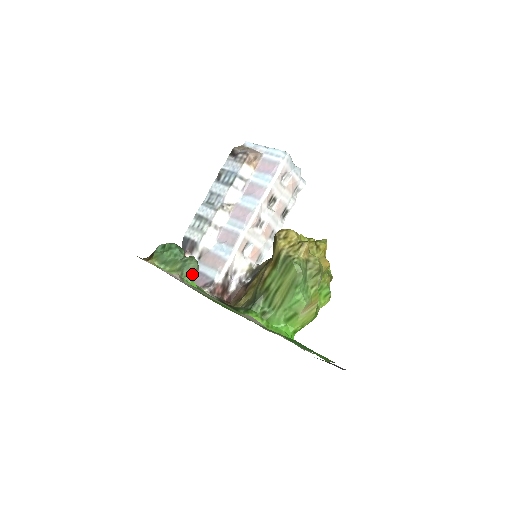
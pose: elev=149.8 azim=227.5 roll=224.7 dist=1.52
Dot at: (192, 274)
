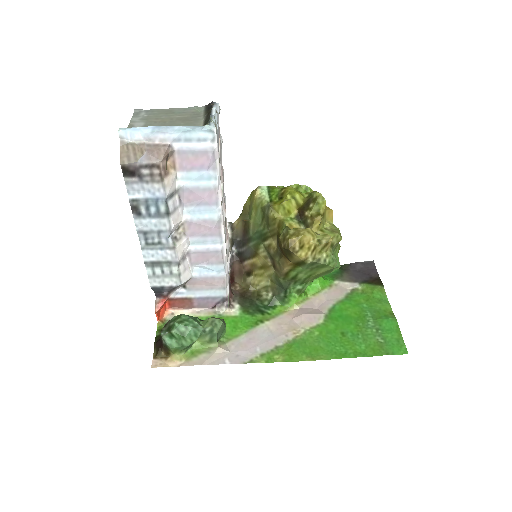
Dot at: (223, 330)
